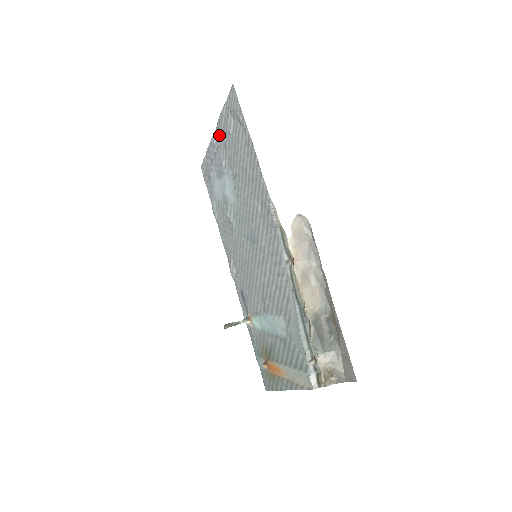
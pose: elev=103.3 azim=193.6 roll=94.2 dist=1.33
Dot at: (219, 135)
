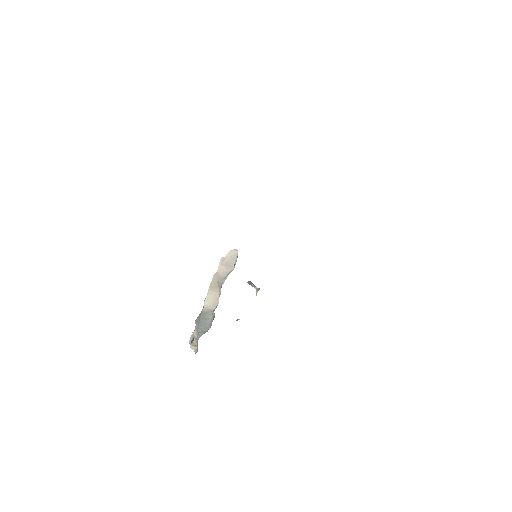
Dot at: occluded
